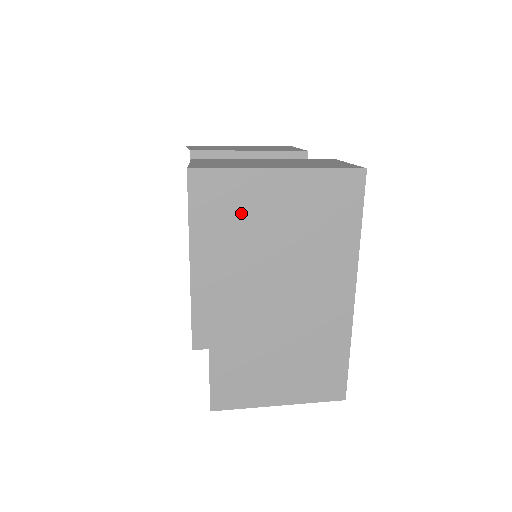
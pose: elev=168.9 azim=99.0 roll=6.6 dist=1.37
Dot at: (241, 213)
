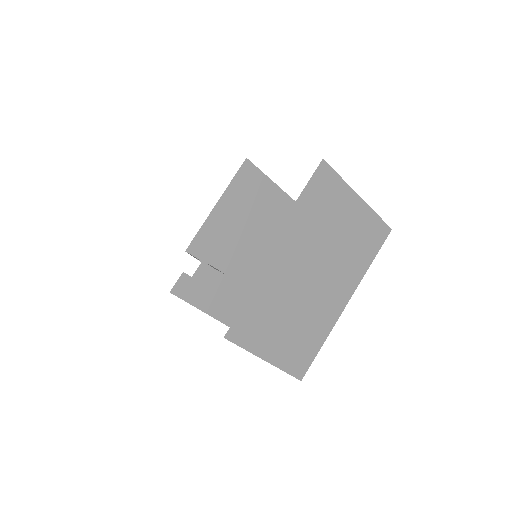
Dot at: (329, 207)
